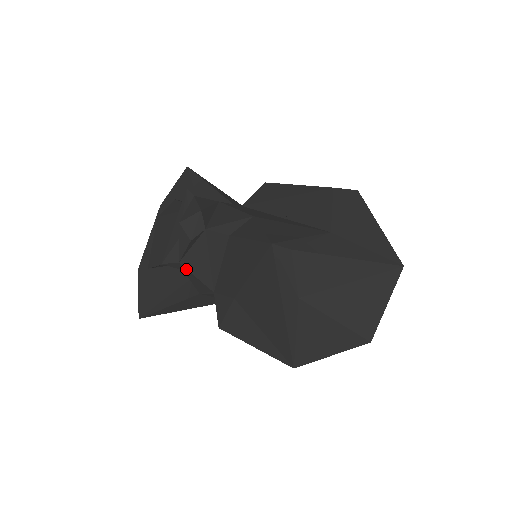
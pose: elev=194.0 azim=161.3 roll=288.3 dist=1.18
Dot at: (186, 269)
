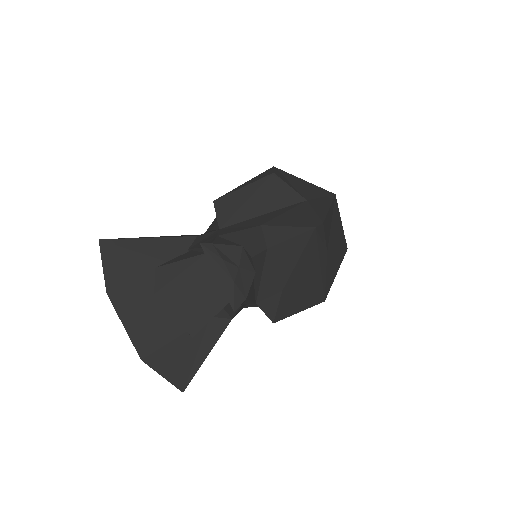
Dot at: (248, 300)
